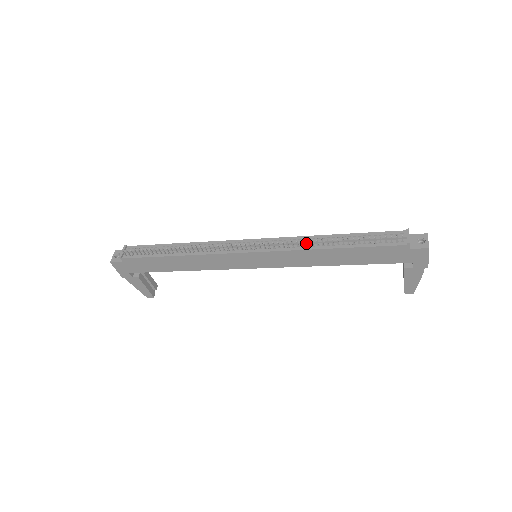
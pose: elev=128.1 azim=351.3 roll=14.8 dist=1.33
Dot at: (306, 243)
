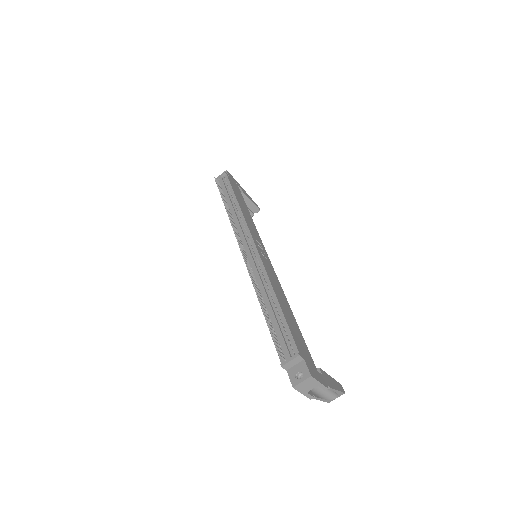
Dot at: (259, 283)
